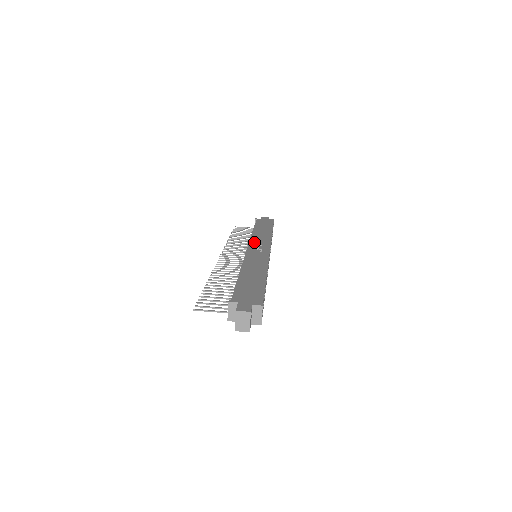
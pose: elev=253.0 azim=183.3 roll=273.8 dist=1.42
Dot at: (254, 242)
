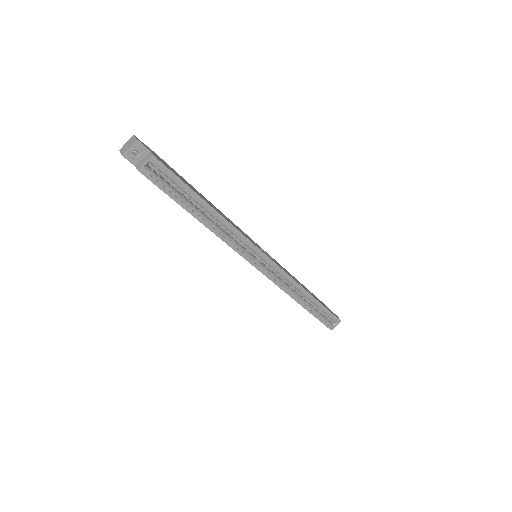
Dot at: occluded
